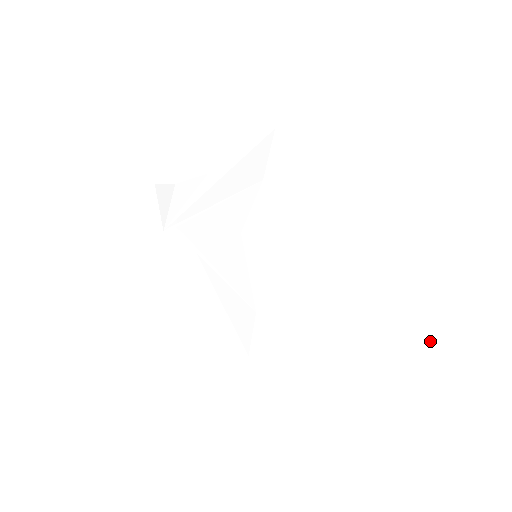
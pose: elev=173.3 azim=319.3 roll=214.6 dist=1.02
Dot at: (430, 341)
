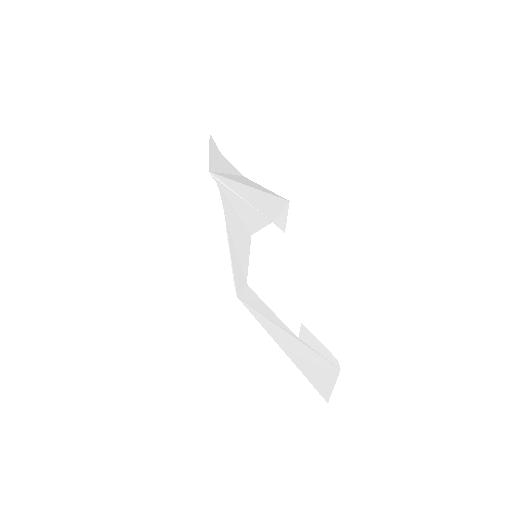
Dot at: (318, 383)
